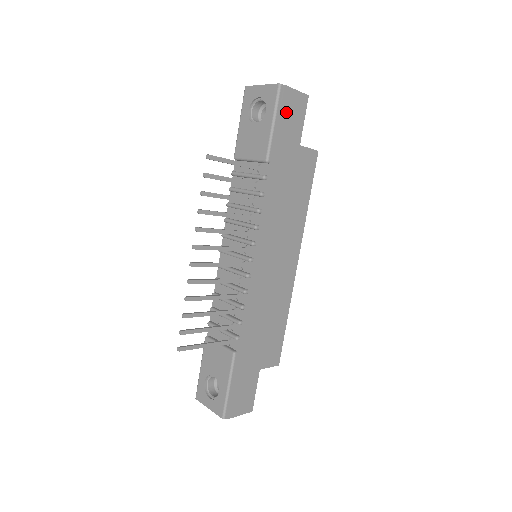
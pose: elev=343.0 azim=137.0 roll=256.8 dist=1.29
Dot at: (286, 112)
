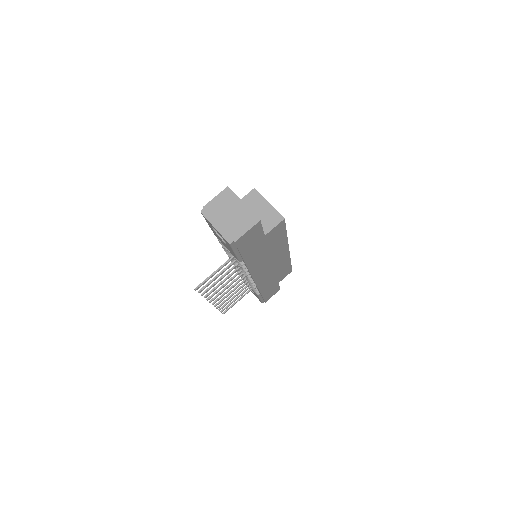
Dot at: (243, 244)
